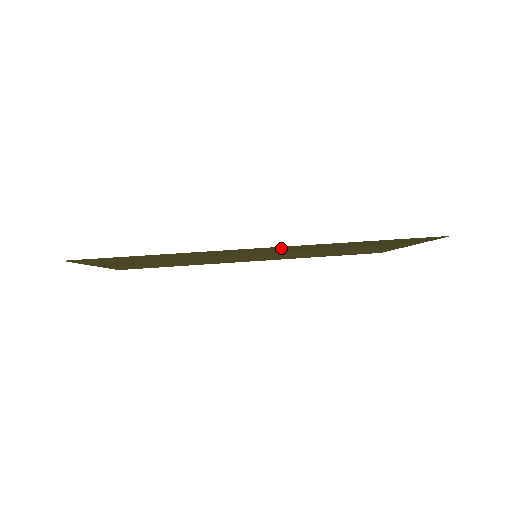
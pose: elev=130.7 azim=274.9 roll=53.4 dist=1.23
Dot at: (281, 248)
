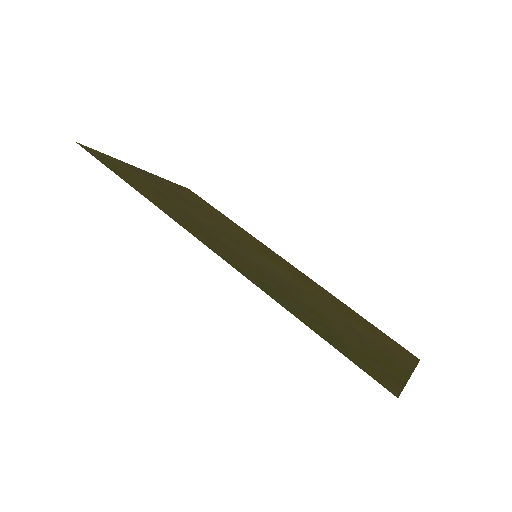
Dot at: (234, 260)
